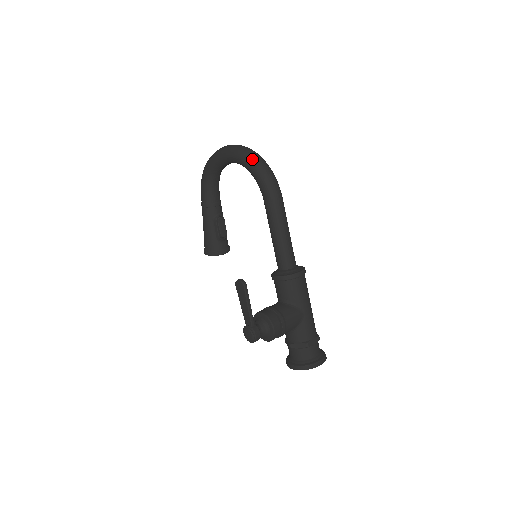
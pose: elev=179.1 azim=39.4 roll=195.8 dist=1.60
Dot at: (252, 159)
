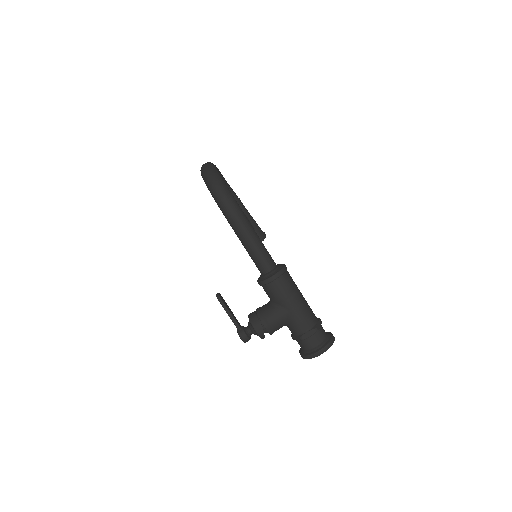
Dot at: (207, 182)
